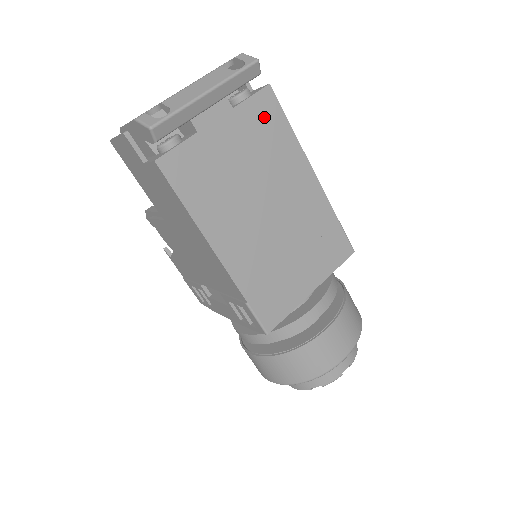
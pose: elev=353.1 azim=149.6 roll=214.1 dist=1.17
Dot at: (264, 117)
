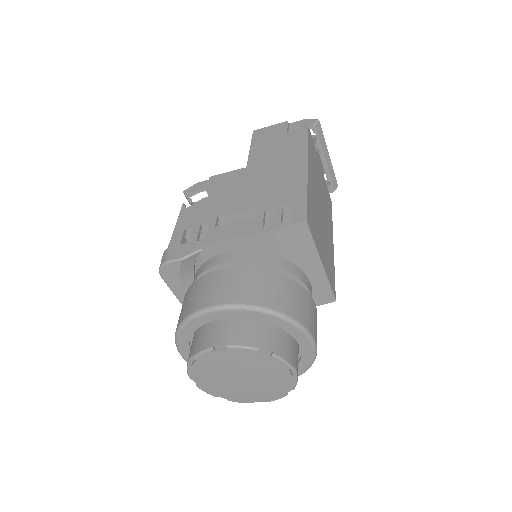
Dot at: (328, 199)
